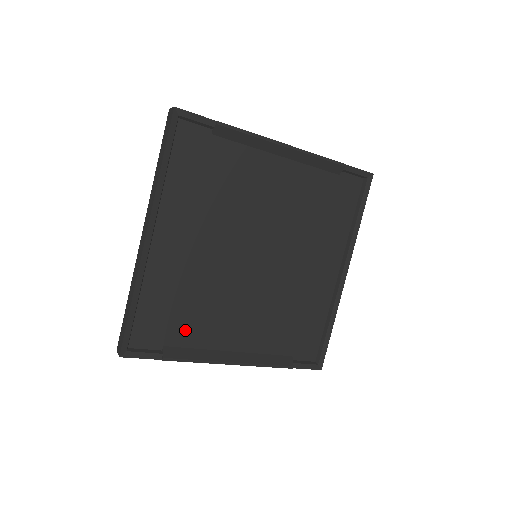
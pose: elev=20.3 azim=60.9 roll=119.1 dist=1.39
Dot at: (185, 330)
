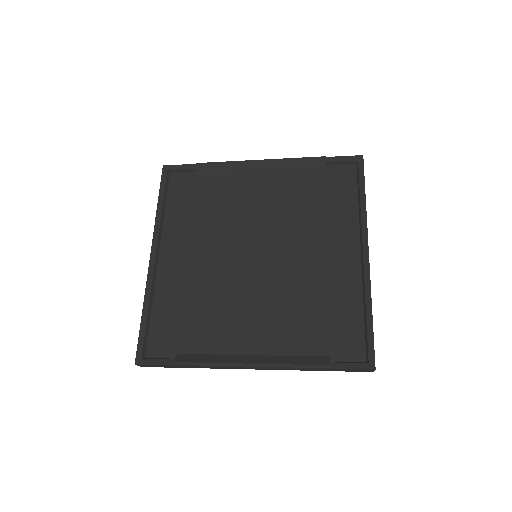
Dot at: (197, 336)
